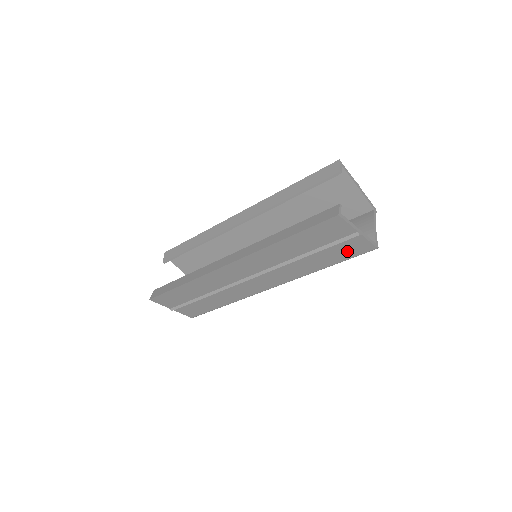
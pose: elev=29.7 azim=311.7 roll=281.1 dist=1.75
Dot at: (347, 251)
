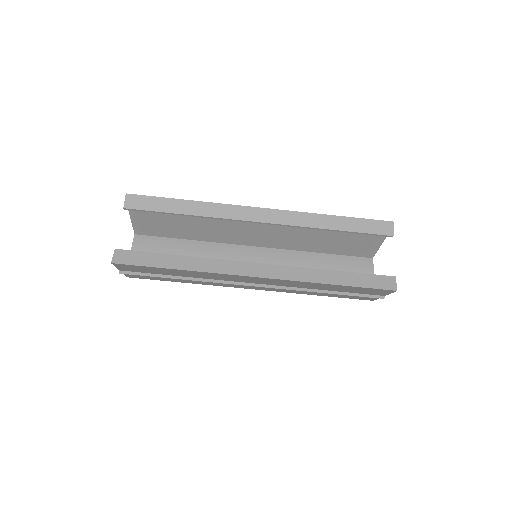
Dot at: (354, 297)
